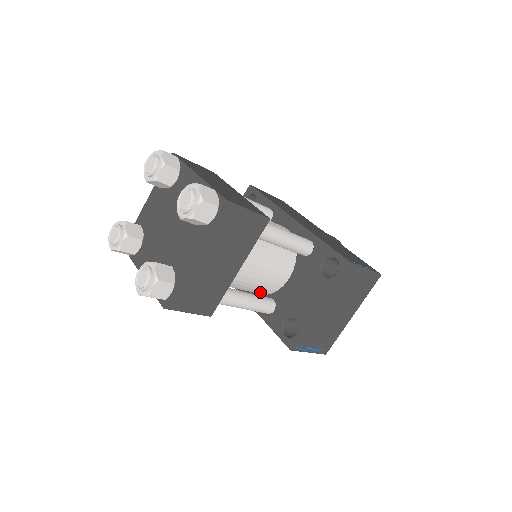
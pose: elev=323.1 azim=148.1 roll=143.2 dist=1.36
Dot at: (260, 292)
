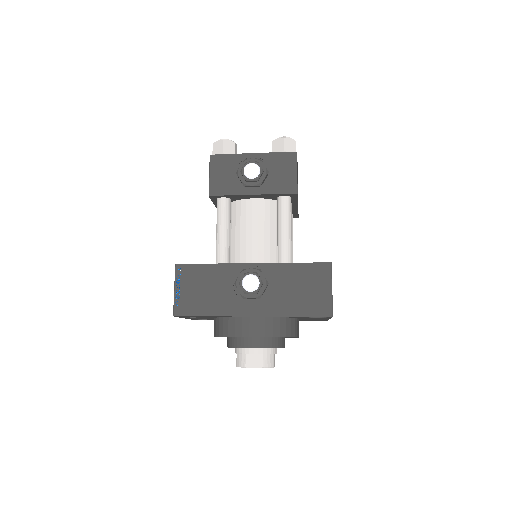
Dot at: (276, 256)
